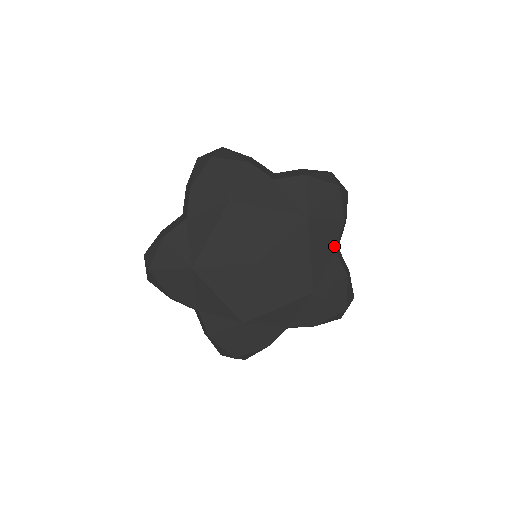
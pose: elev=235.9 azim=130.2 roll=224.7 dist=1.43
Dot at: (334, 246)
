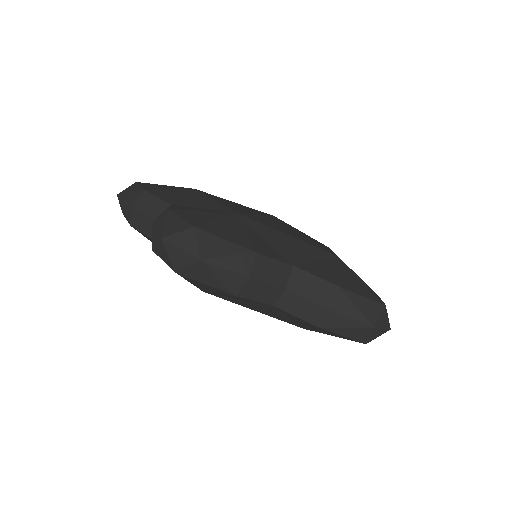
Dot at: occluded
